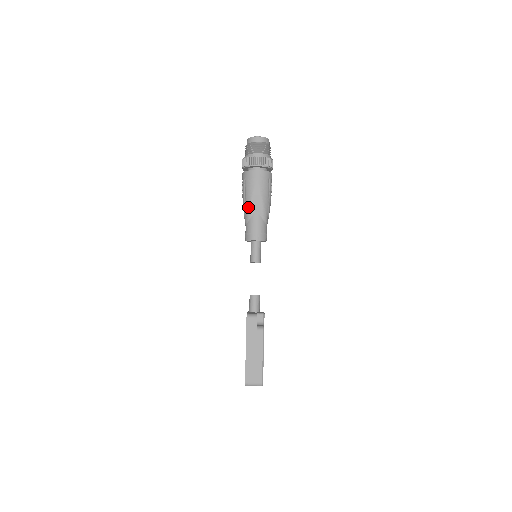
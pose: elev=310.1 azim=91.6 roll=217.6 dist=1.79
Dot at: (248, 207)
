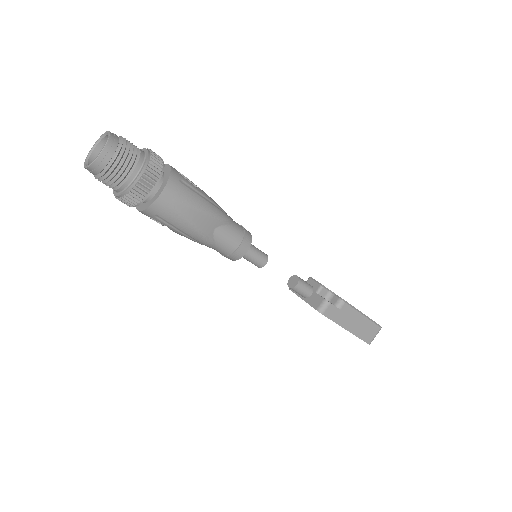
Dot at: (200, 237)
